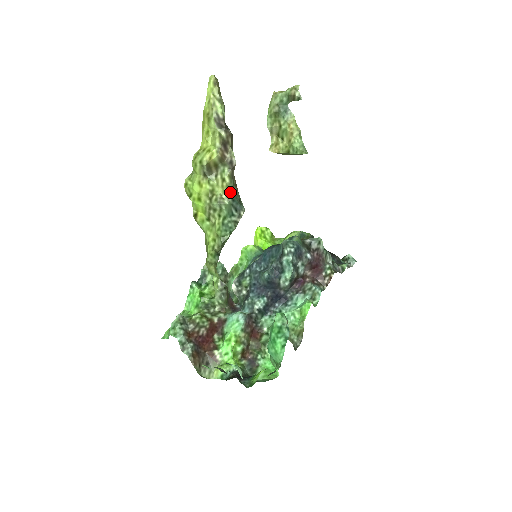
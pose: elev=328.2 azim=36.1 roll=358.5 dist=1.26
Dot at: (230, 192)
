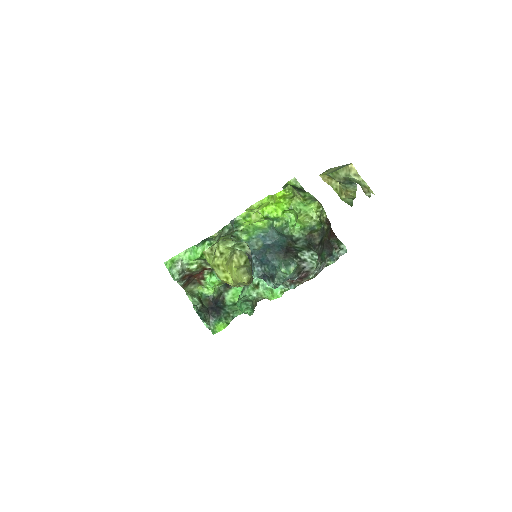
Dot at: occluded
